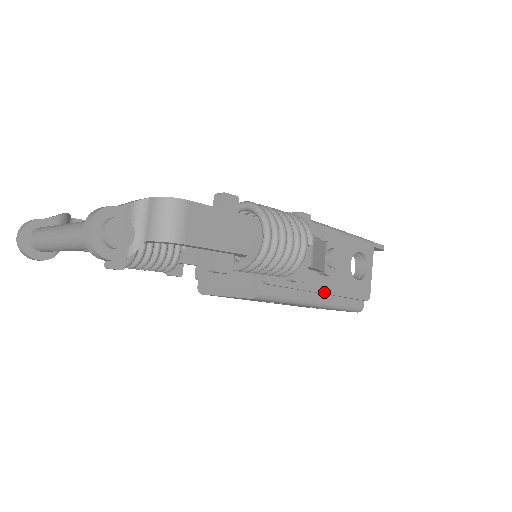
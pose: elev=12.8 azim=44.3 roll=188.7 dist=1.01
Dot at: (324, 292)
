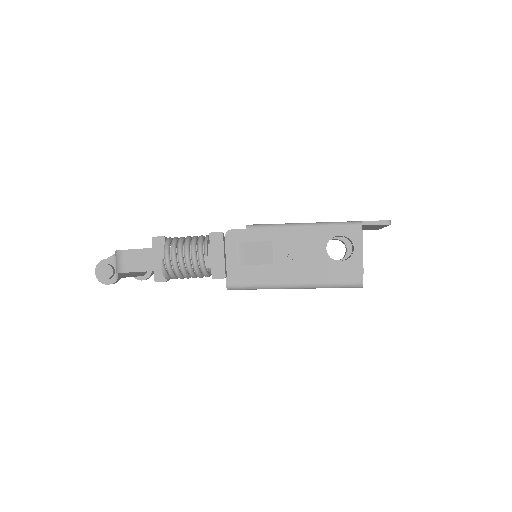
Dot at: (293, 277)
